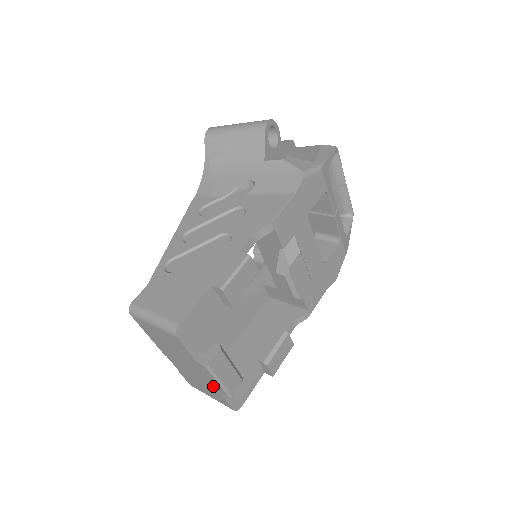
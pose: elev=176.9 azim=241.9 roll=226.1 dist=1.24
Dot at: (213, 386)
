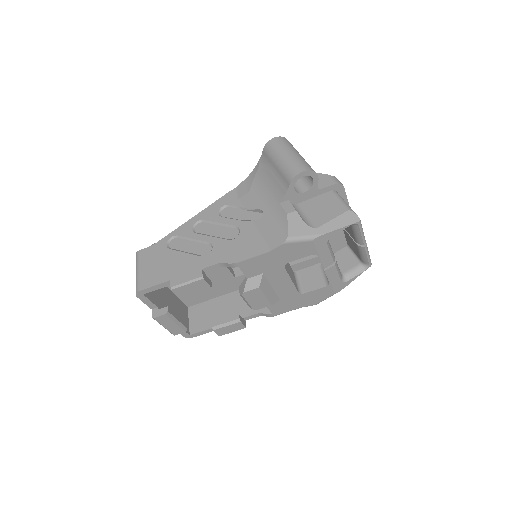
Dot at: occluded
